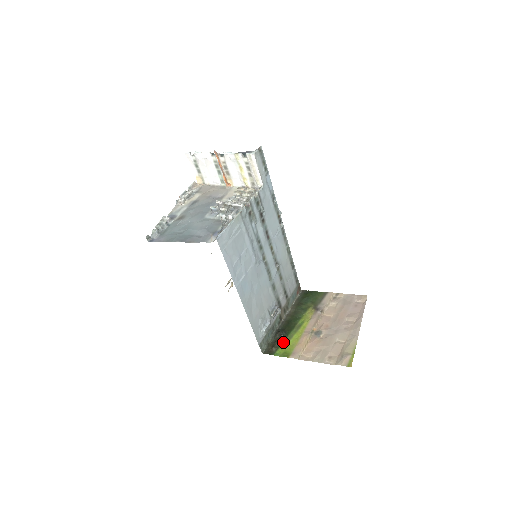
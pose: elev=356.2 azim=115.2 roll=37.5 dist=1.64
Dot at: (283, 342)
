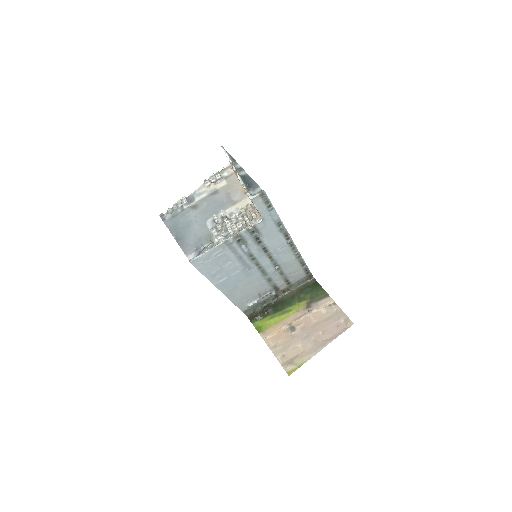
Dot at: (265, 317)
